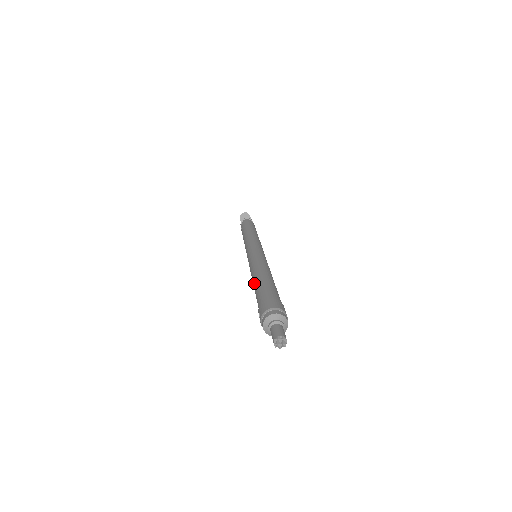
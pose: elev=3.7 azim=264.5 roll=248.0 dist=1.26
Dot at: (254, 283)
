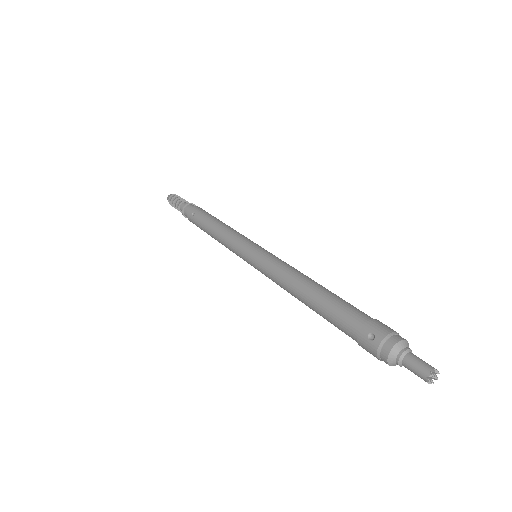
Dot at: (313, 291)
